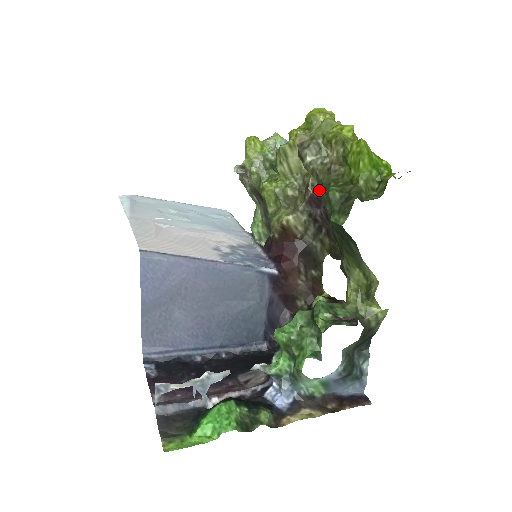
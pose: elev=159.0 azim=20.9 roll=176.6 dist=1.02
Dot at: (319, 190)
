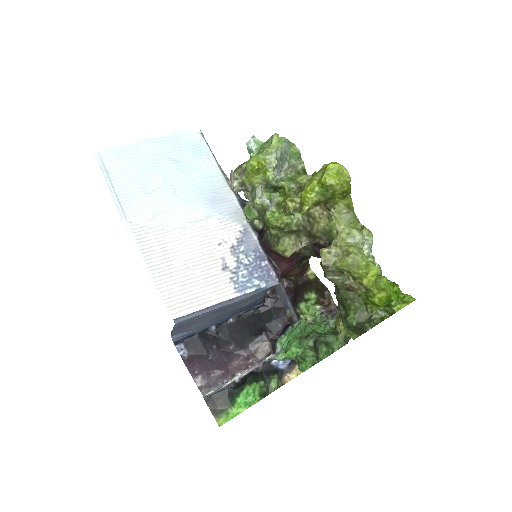
Dot at: occluded
